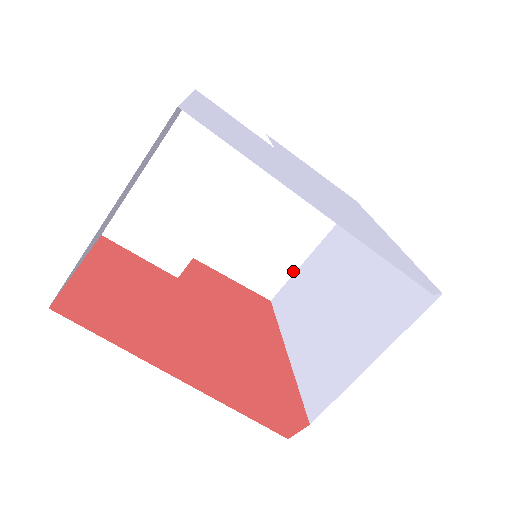
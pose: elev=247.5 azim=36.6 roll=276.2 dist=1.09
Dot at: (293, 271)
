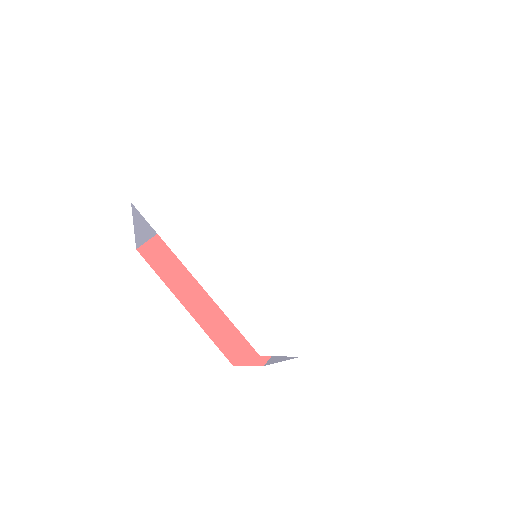
Dot at: occluded
